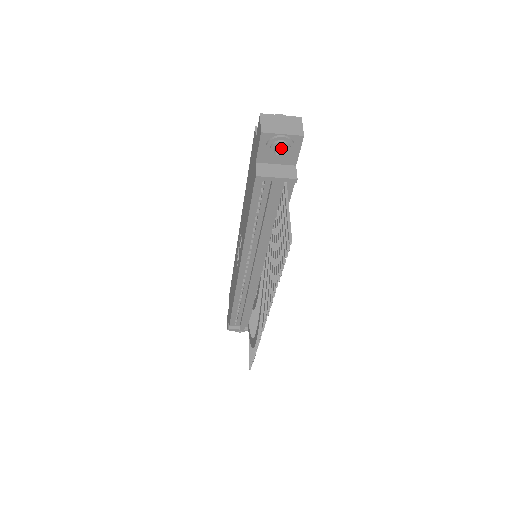
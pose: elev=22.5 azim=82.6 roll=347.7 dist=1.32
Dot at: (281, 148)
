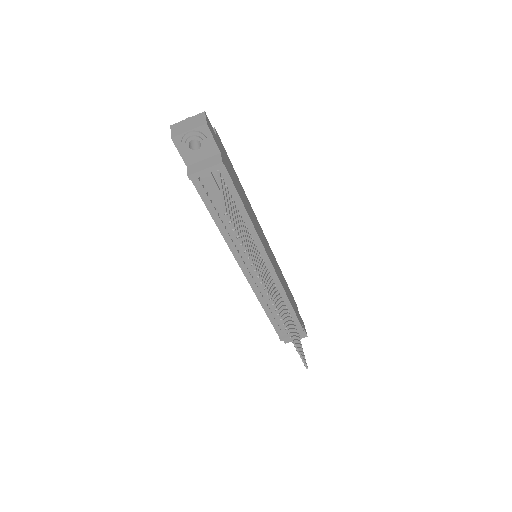
Dot at: (198, 144)
